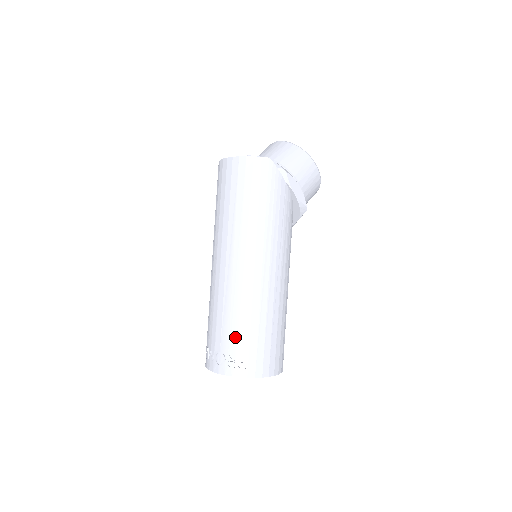
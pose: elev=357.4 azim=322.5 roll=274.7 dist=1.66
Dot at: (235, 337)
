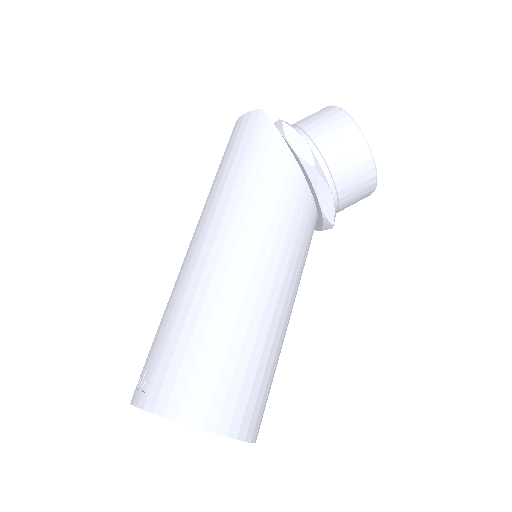
Dot at: (156, 343)
